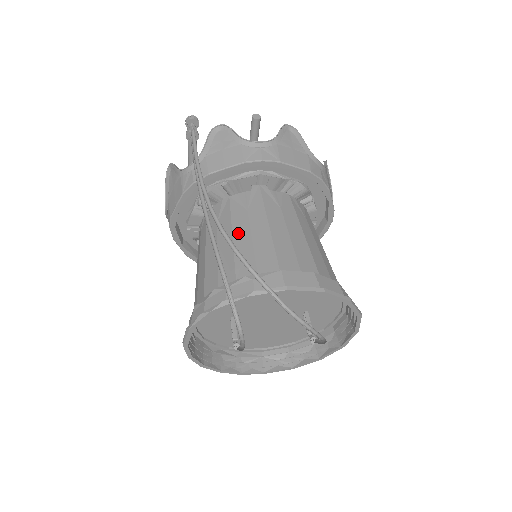
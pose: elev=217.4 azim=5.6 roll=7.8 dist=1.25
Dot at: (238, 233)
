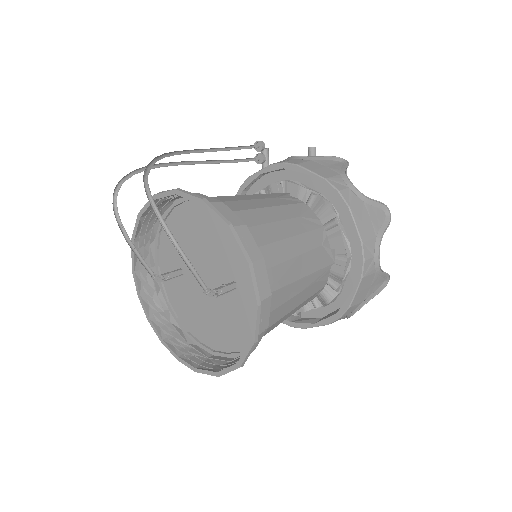
Dot at: occluded
